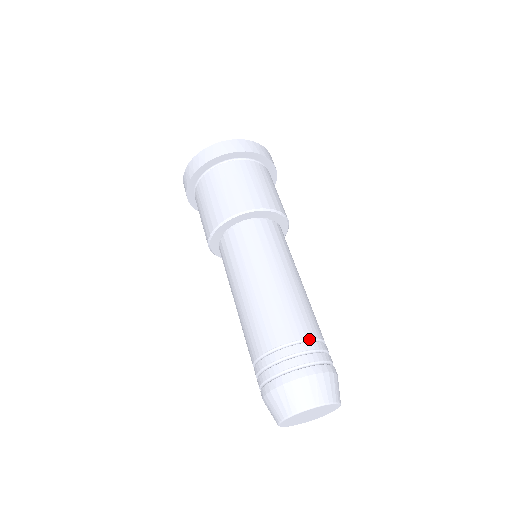
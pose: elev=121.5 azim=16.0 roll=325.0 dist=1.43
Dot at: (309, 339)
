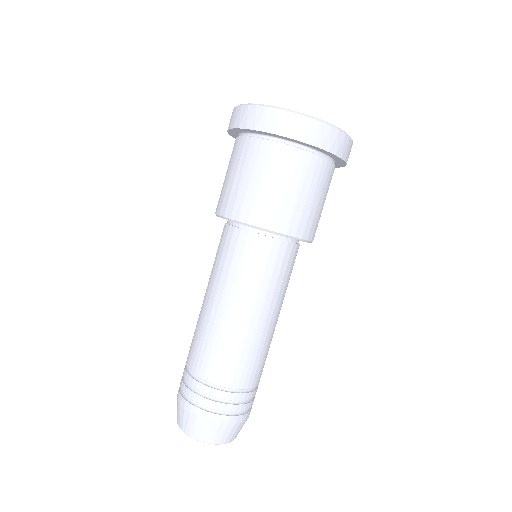
Dot at: (257, 385)
